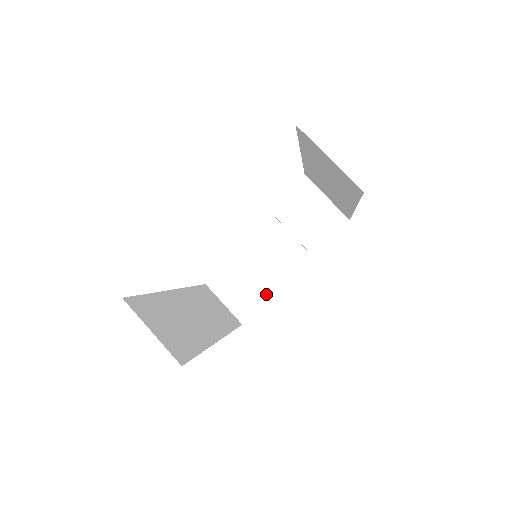
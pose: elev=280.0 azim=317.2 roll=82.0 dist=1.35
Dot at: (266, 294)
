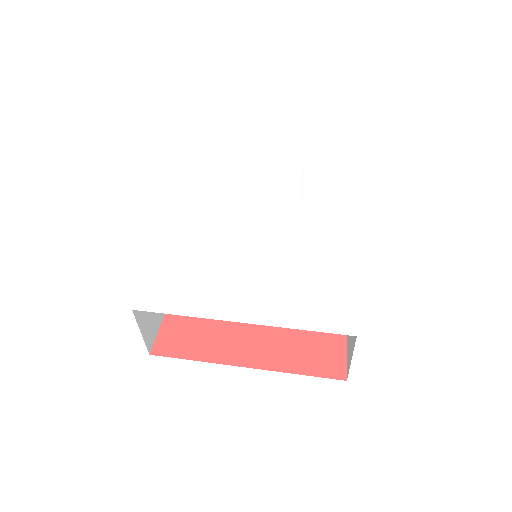
Dot at: occluded
